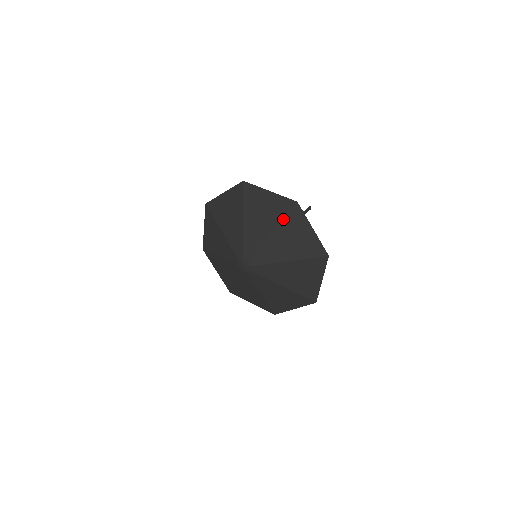
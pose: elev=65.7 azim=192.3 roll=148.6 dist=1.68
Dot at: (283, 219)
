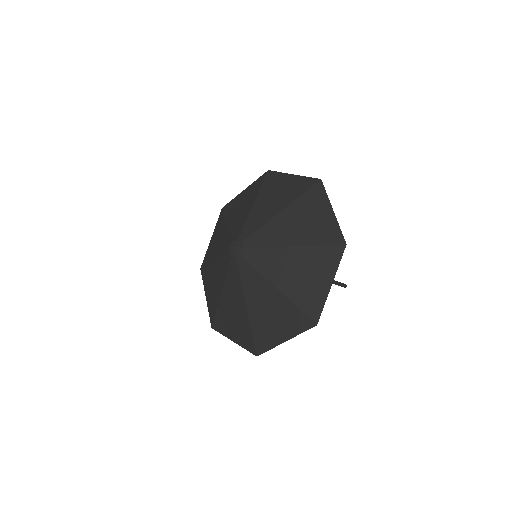
Dot at: (316, 245)
